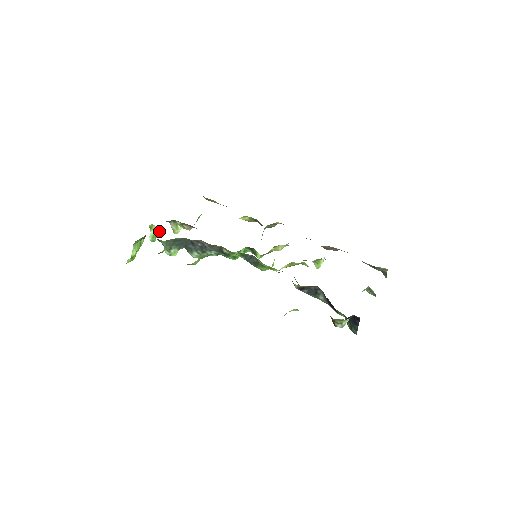
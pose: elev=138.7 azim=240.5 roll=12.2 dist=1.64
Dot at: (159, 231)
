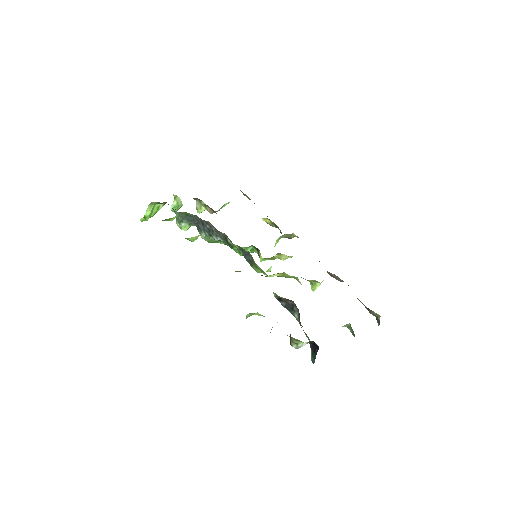
Dot at: (181, 204)
